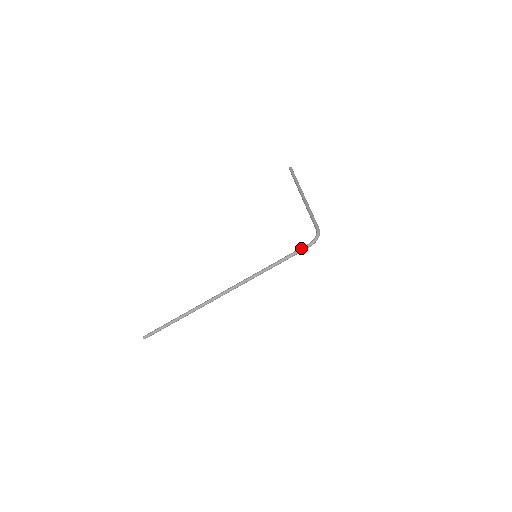
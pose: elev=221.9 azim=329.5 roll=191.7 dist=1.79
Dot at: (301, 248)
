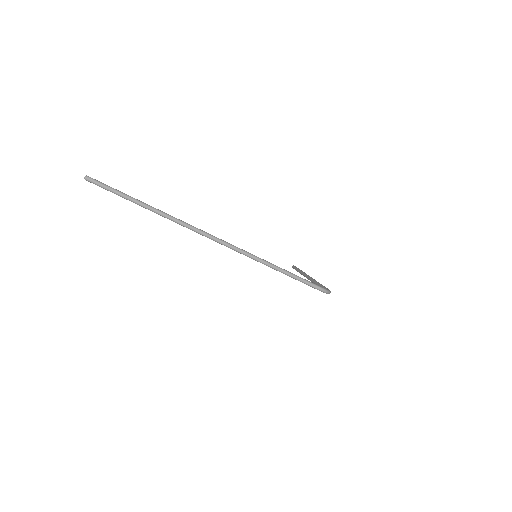
Dot at: occluded
